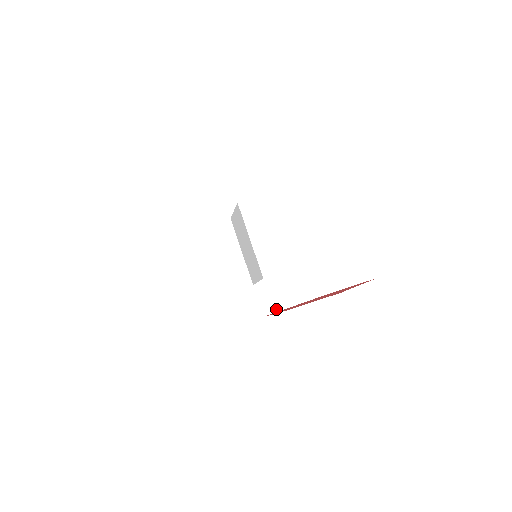
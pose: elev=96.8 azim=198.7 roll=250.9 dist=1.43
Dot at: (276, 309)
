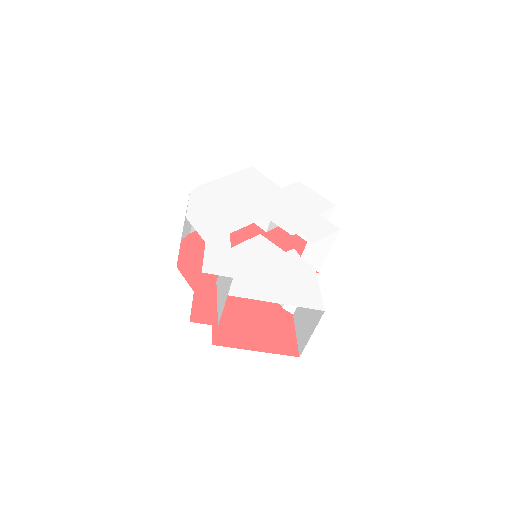
Dot at: occluded
